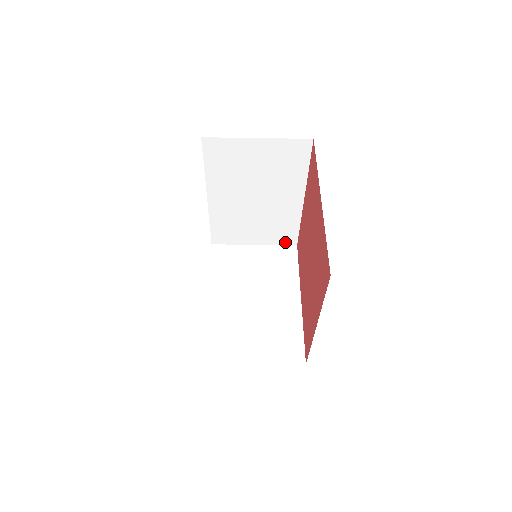
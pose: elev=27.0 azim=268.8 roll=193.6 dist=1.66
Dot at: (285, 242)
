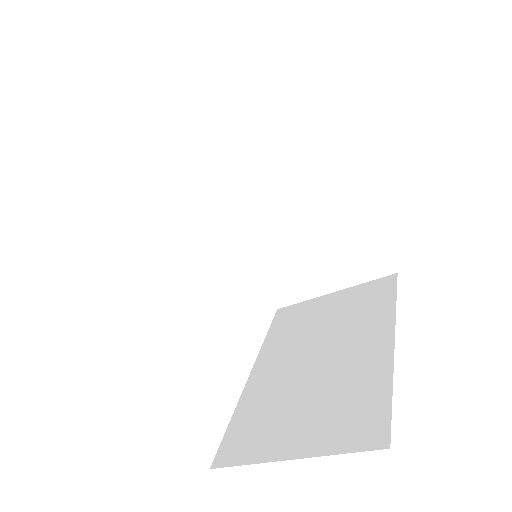
Dot at: (375, 273)
